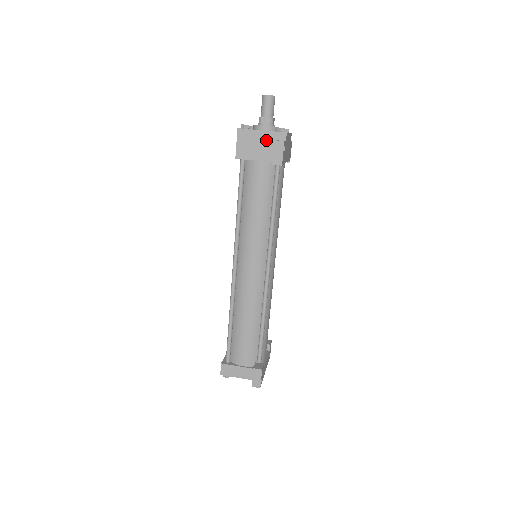
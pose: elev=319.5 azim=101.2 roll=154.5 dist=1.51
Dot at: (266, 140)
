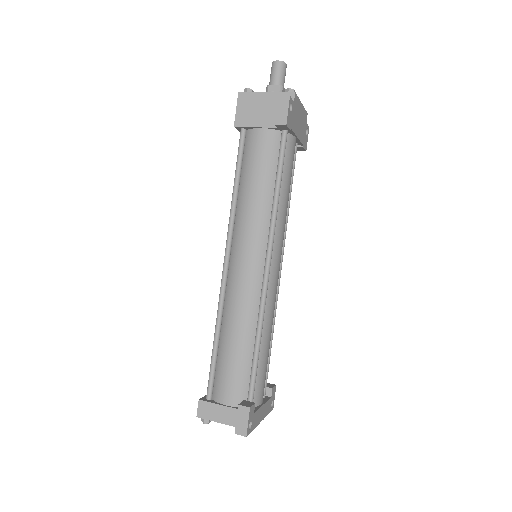
Dot at: (270, 102)
